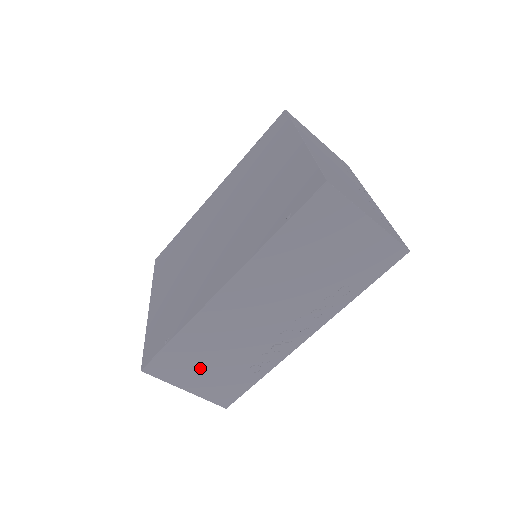
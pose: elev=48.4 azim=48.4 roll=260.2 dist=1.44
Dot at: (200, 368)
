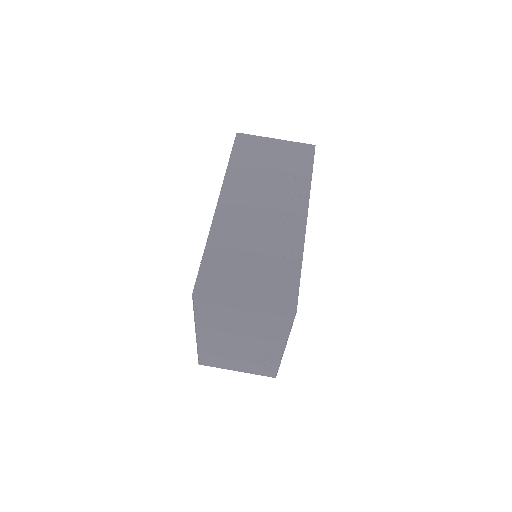
Dot at: (242, 273)
